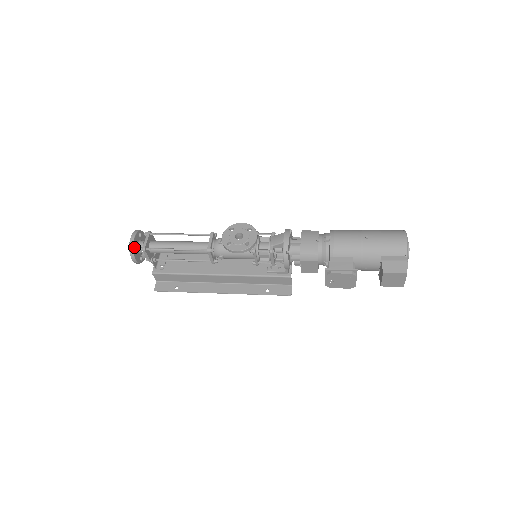
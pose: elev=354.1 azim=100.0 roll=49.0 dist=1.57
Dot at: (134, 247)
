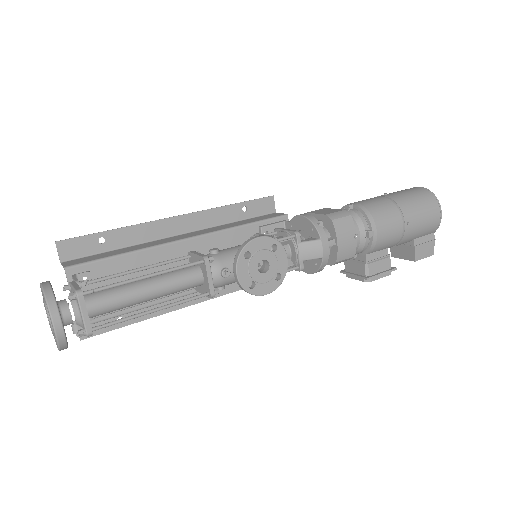
Dot at: (65, 338)
